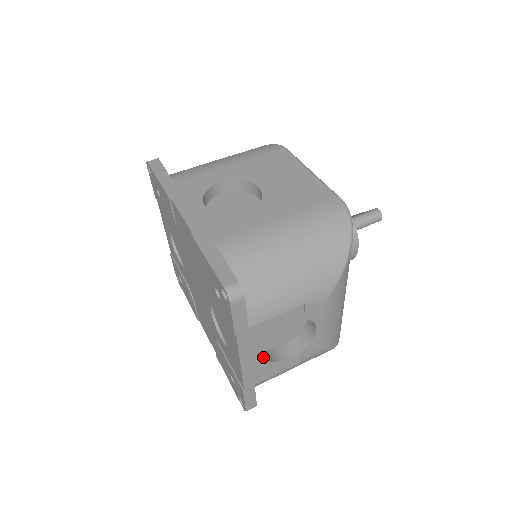
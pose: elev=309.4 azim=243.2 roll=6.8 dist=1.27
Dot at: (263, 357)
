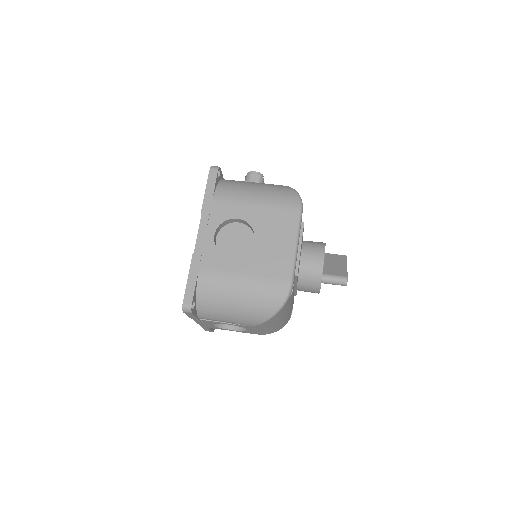
Dot at: (212, 325)
